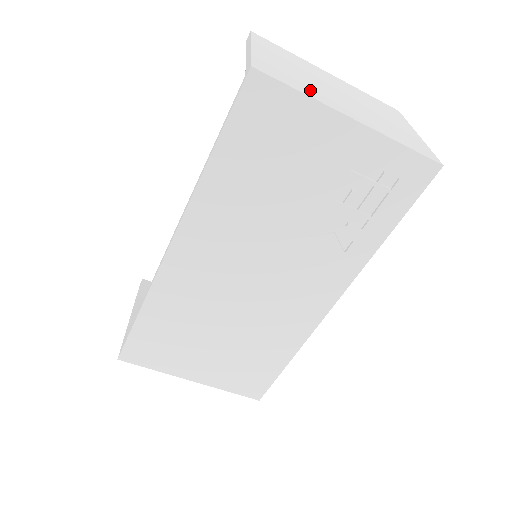
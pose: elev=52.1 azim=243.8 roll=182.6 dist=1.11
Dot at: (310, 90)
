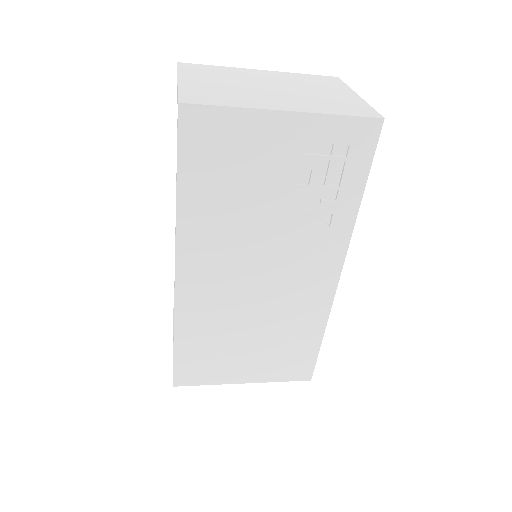
Dot at: (239, 100)
